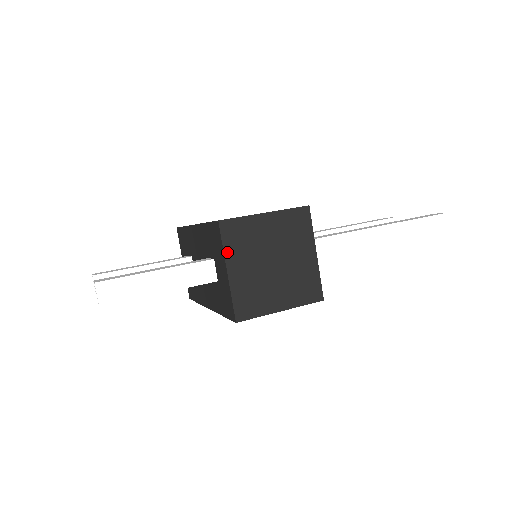
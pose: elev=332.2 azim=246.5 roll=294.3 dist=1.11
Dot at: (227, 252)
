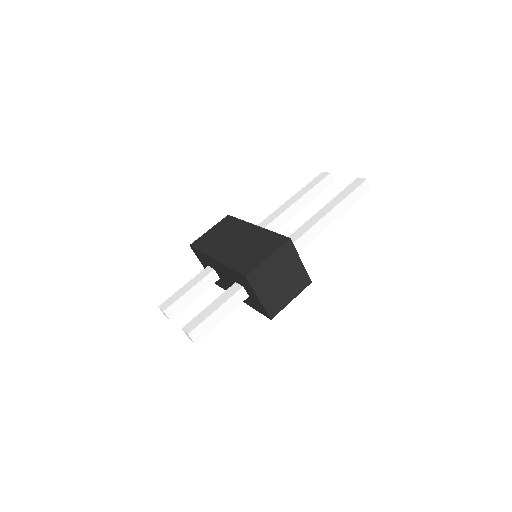
Dot at: (255, 290)
